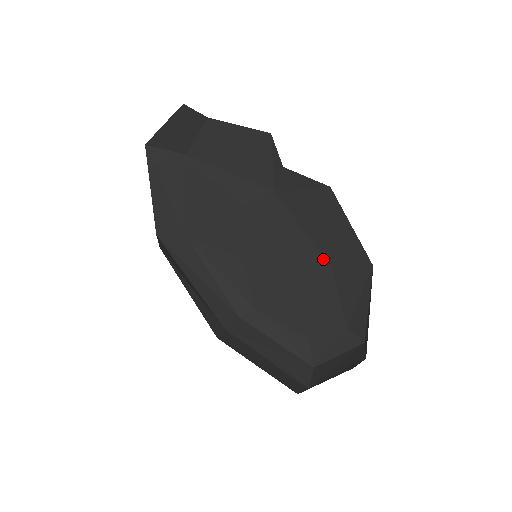
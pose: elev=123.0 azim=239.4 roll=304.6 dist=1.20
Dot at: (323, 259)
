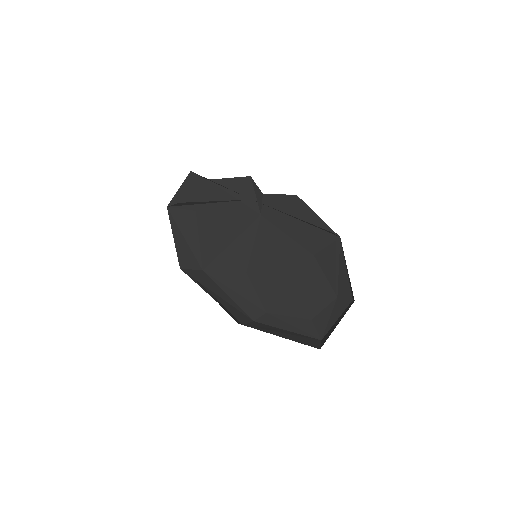
Dot at: (306, 250)
